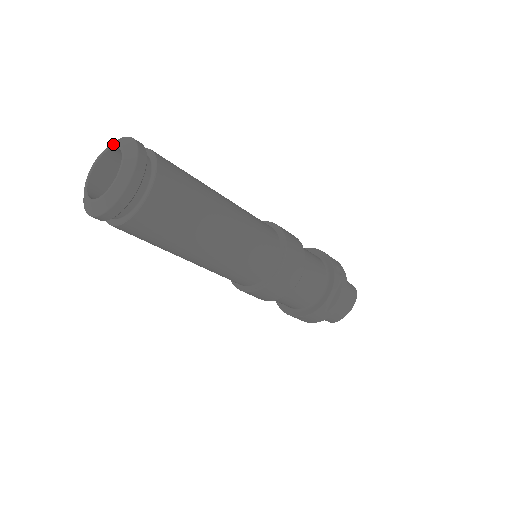
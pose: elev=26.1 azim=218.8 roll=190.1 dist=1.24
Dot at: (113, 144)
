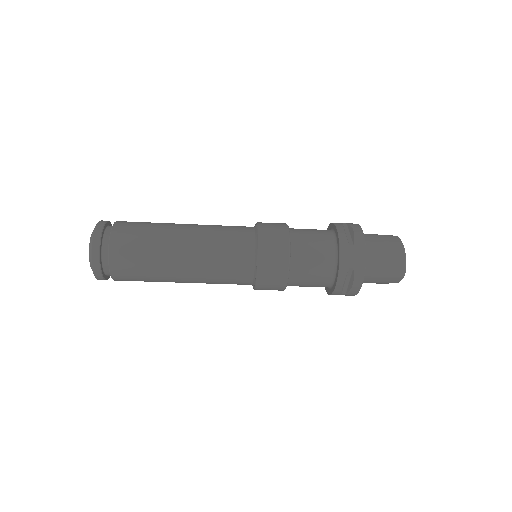
Dot at: occluded
